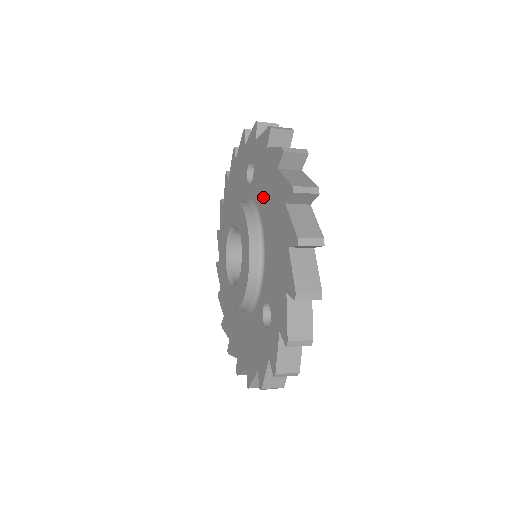
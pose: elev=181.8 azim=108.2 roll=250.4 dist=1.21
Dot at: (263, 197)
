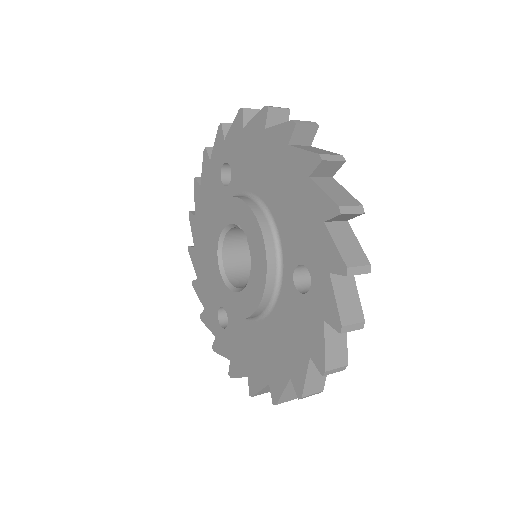
Dot at: (253, 174)
